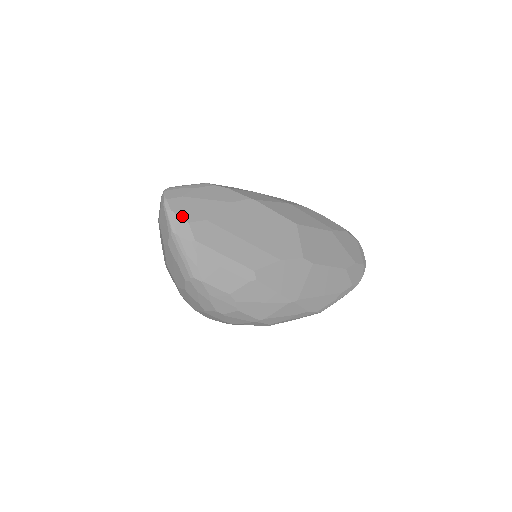
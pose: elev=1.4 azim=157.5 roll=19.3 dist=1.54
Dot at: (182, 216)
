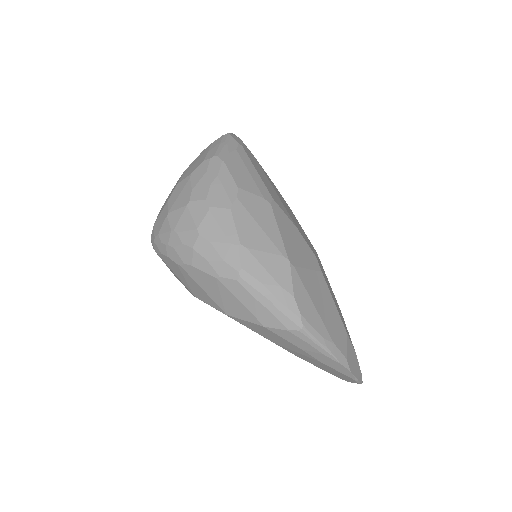
Dot at: occluded
